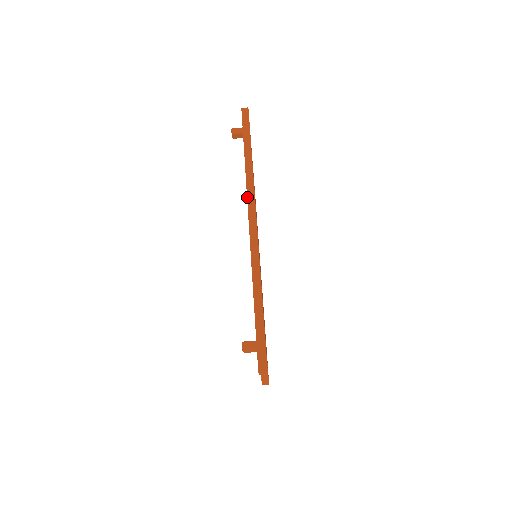
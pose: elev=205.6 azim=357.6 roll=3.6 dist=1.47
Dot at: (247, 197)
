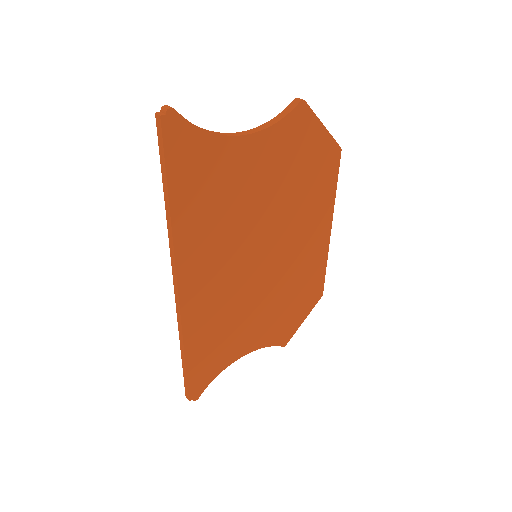
Dot at: (171, 260)
